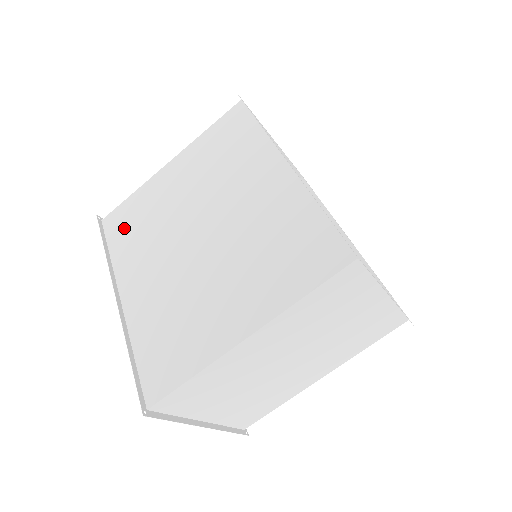
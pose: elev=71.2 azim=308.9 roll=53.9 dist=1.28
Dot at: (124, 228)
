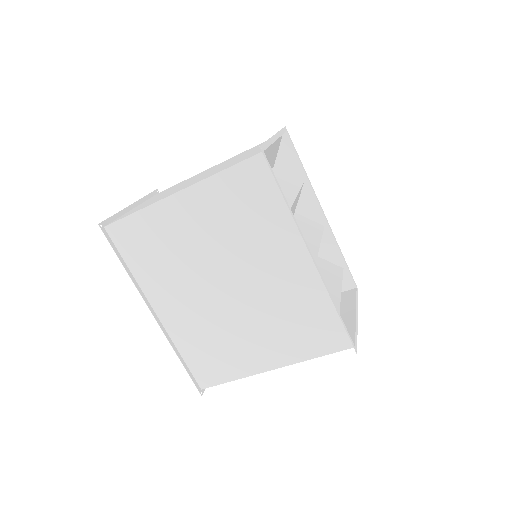
Dot at: (139, 248)
